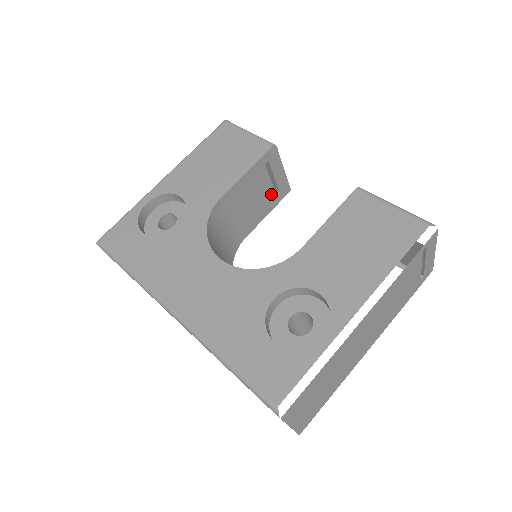
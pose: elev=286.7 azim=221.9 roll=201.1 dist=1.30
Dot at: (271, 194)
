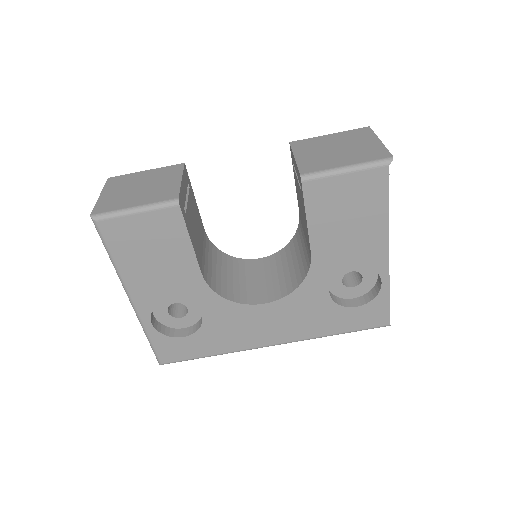
Dot at: (190, 197)
